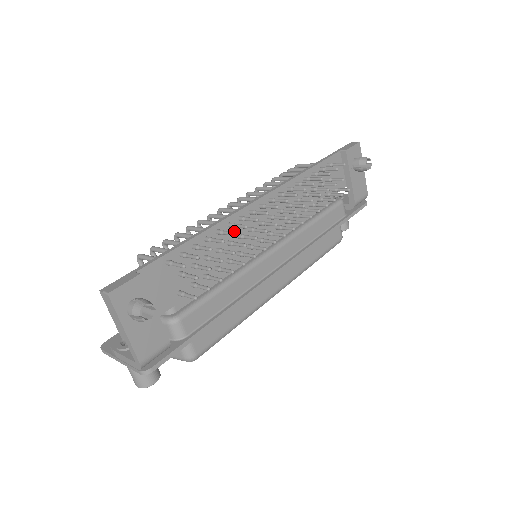
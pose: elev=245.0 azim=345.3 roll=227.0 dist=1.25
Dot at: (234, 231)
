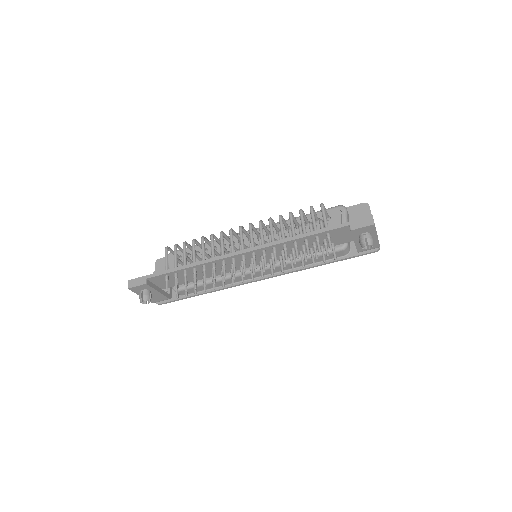
Dot at: (219, 265)
